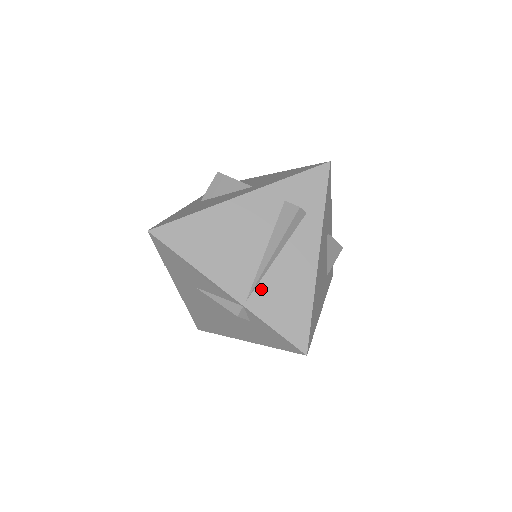
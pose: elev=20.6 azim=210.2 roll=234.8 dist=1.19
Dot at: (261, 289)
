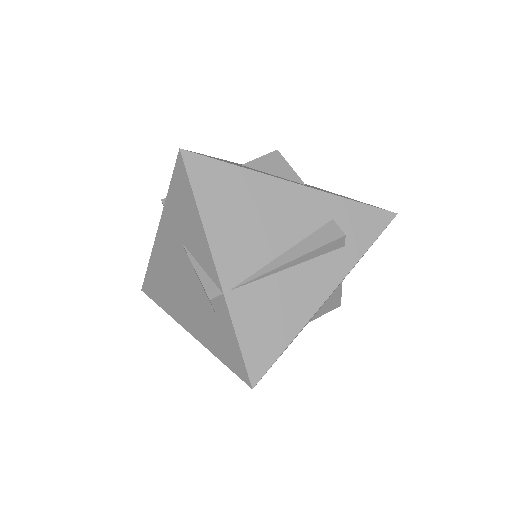
Dot at: (253, 289)
